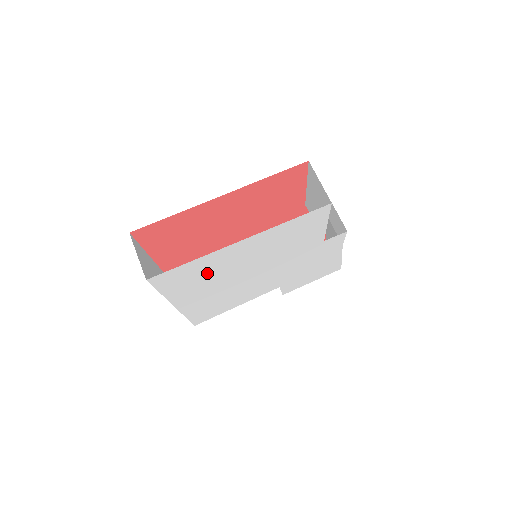
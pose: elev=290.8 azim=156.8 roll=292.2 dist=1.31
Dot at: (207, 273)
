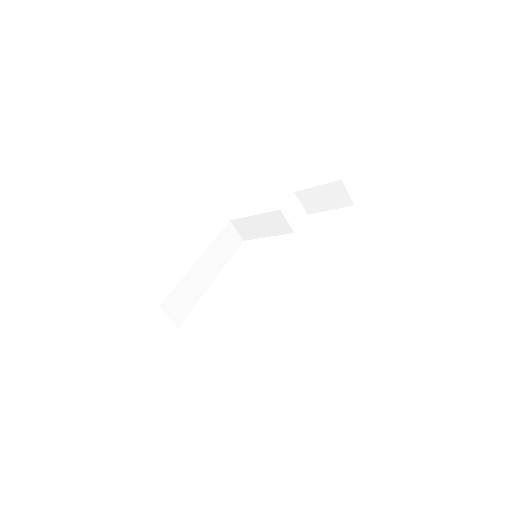
Dot at: occluded
